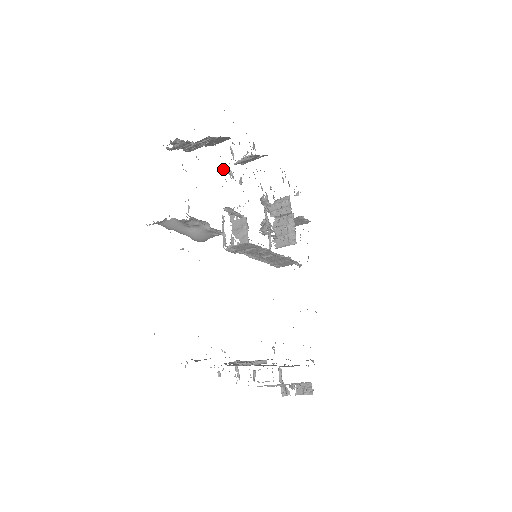
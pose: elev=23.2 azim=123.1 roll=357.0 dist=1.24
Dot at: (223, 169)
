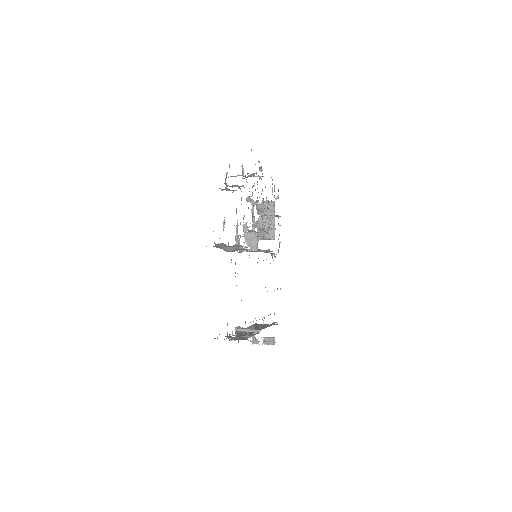
Dot at: (249, 200)
